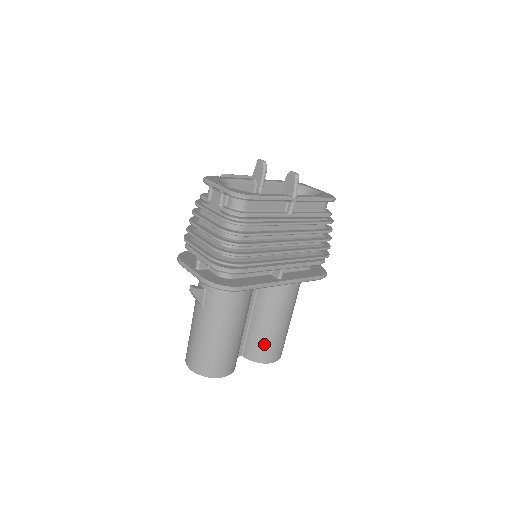
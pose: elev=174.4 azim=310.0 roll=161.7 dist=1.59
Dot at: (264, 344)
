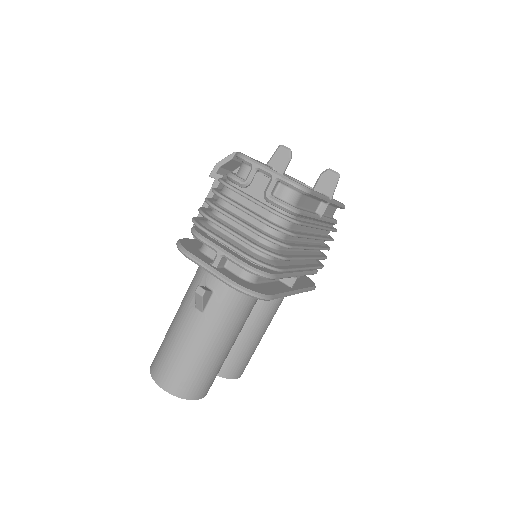
Dot at: (238, 357)
